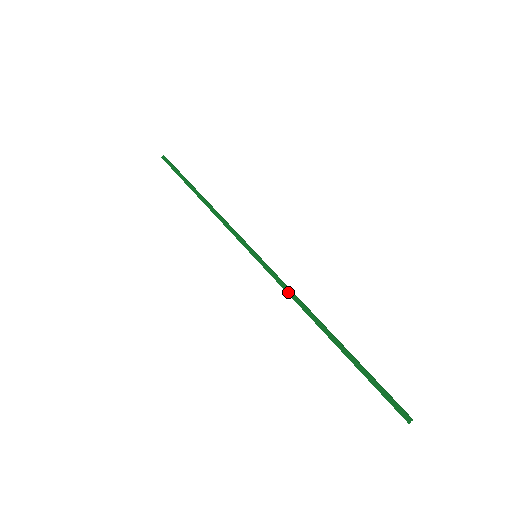
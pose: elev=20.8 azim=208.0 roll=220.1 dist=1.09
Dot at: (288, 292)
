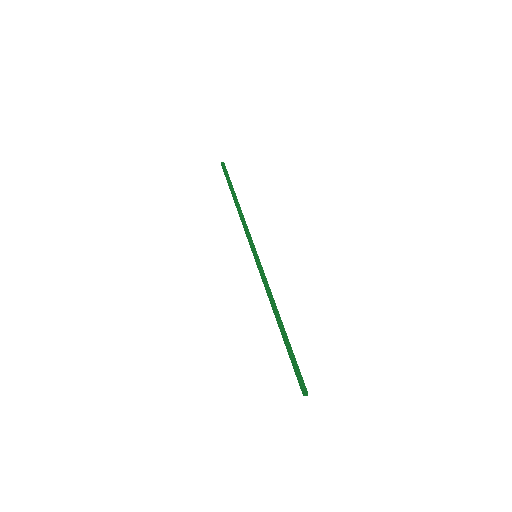
Dot at: (265, 289)
